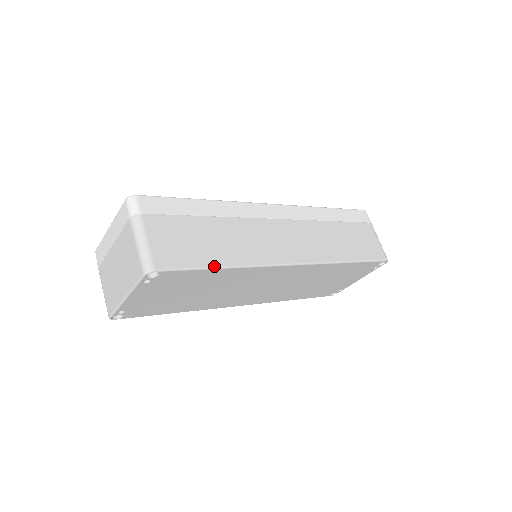
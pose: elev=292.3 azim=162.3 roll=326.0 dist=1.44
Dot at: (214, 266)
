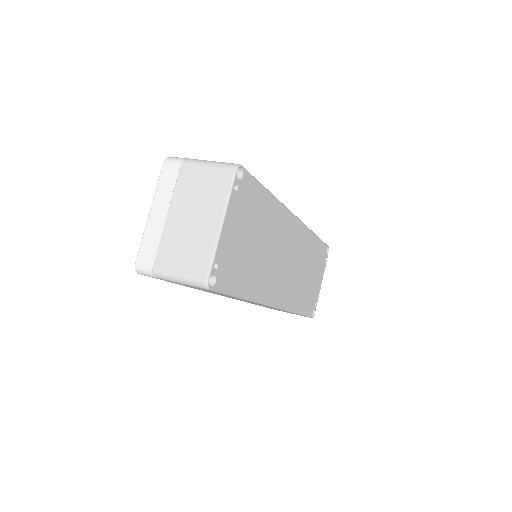
Dot at: (264, 187)
